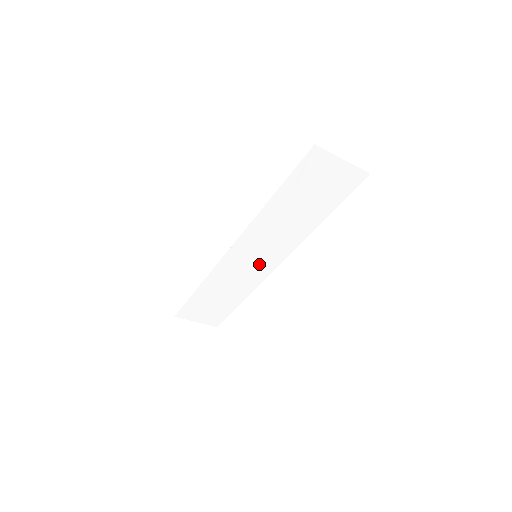
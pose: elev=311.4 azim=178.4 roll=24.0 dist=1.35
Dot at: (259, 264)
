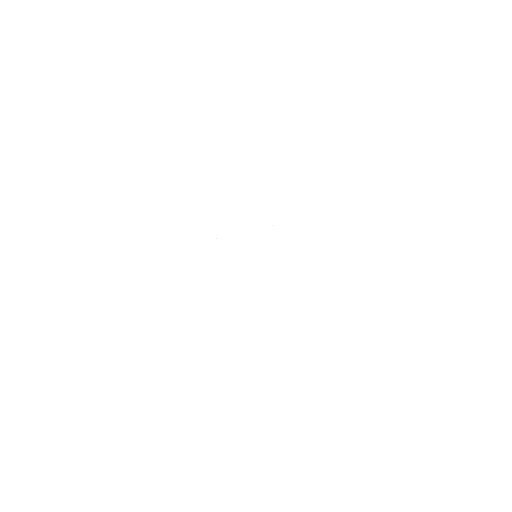
Dot at: (250, 266)
